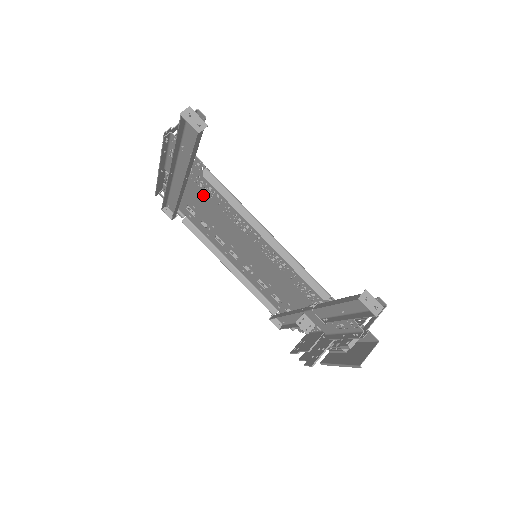
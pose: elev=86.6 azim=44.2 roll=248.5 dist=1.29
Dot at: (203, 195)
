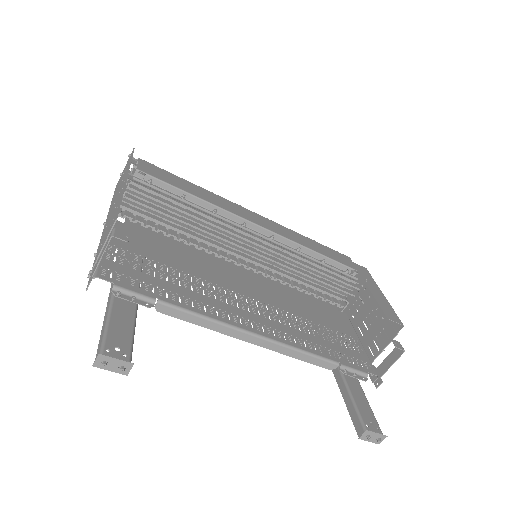
Dot at: (169, 261)
